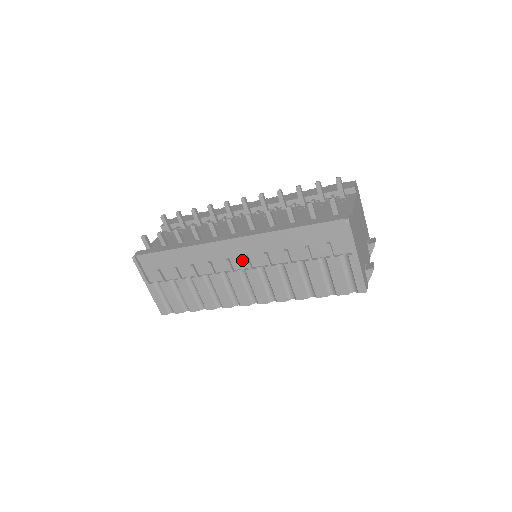
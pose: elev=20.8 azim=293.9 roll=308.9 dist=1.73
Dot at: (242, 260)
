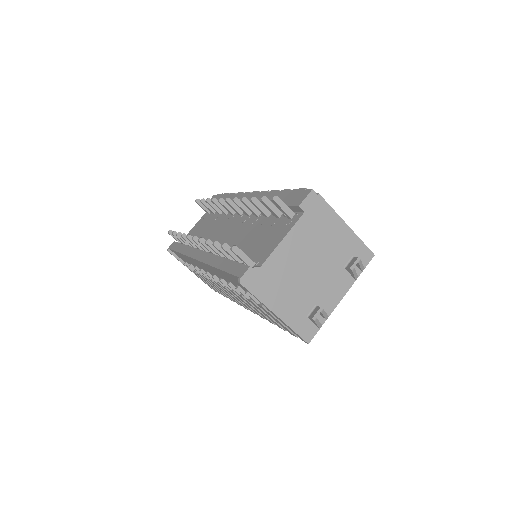
Dot at: occluded
